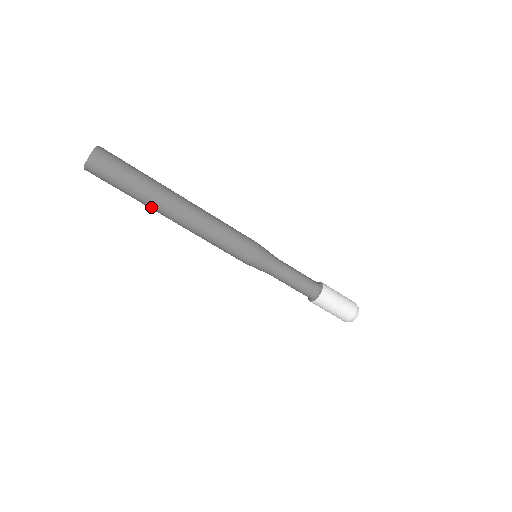
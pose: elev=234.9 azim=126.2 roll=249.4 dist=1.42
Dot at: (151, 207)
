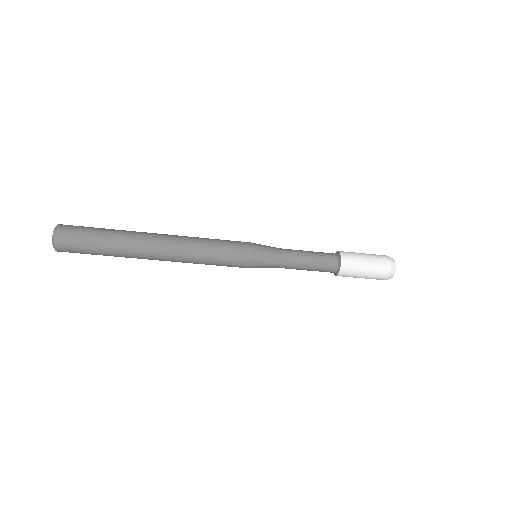
Dot at: (130, 254)
